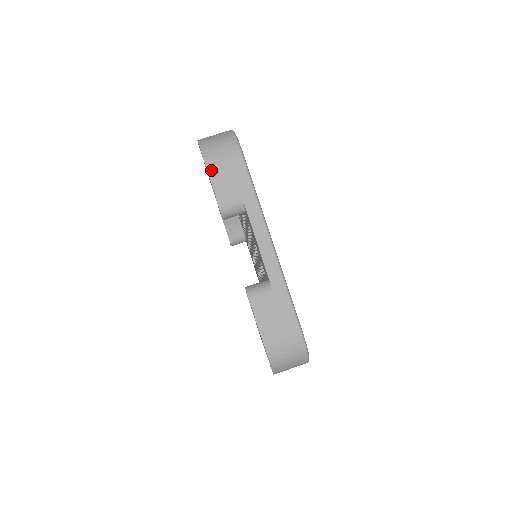
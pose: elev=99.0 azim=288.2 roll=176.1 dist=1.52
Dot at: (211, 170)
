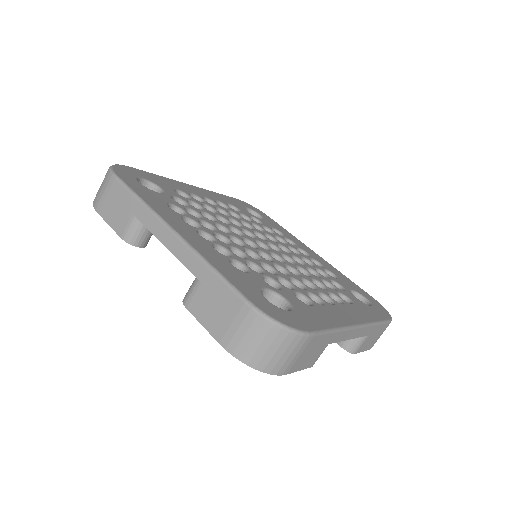
Dot at: (293, 370)
